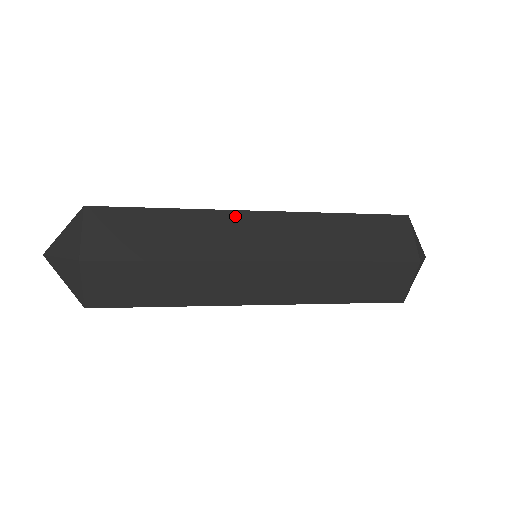
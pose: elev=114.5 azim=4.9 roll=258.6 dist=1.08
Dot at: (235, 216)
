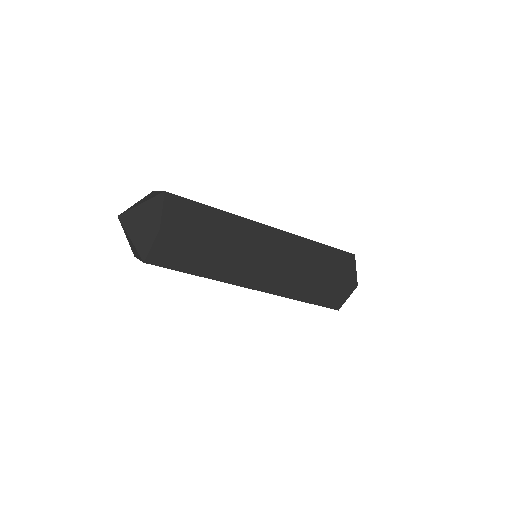
Dot at: (254, 261)
